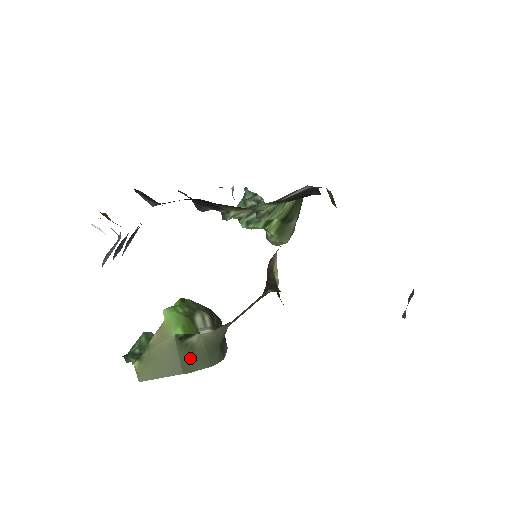
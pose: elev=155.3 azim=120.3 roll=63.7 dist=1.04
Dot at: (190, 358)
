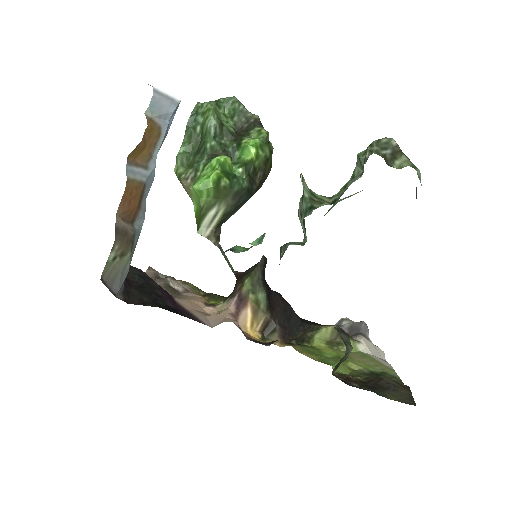
Dot at: occluded
